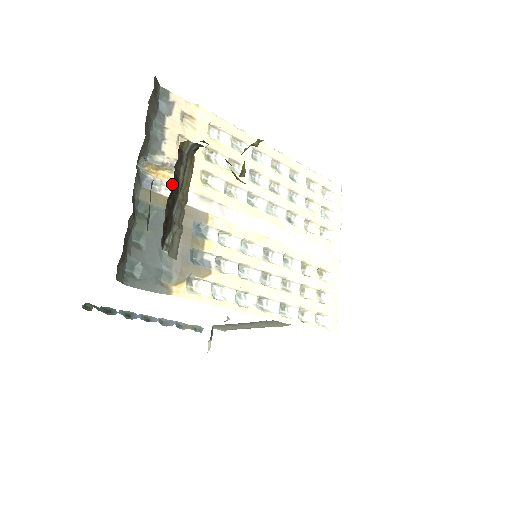
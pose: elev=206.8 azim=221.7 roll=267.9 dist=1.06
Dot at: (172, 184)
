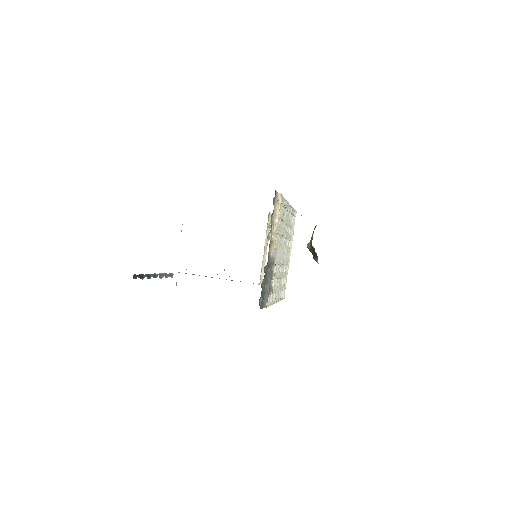
Dot at: (272, 248)
